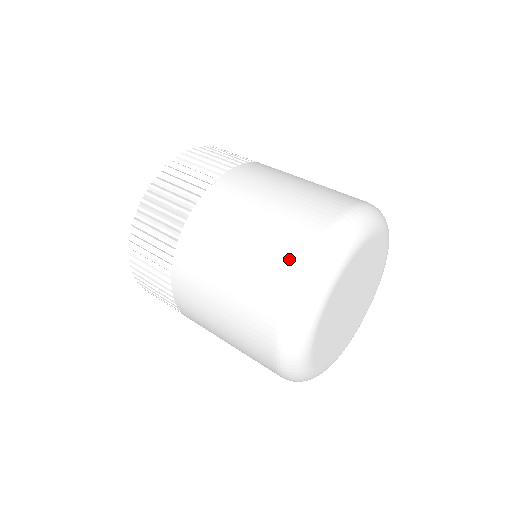
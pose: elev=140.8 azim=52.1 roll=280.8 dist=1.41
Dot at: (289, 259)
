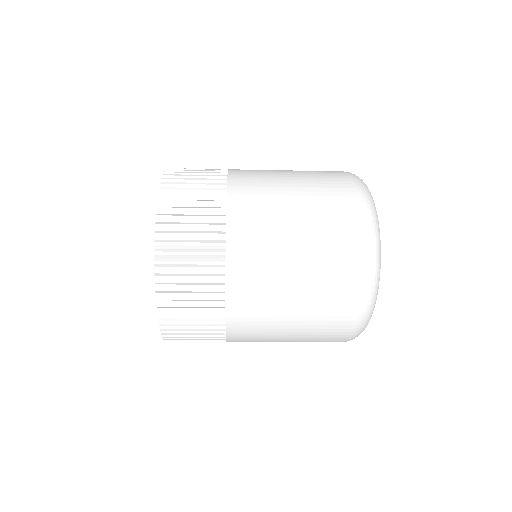
Dot at: (334, 172)
